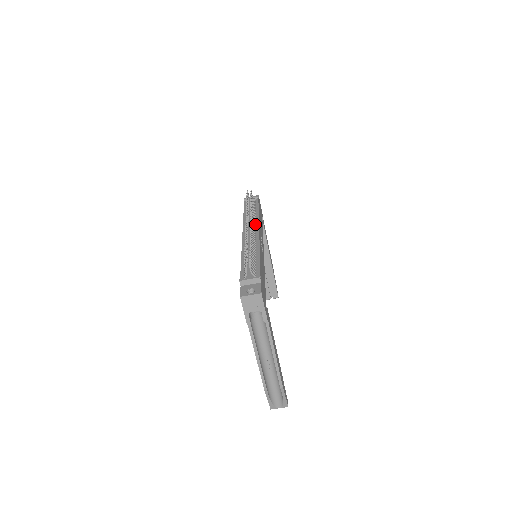
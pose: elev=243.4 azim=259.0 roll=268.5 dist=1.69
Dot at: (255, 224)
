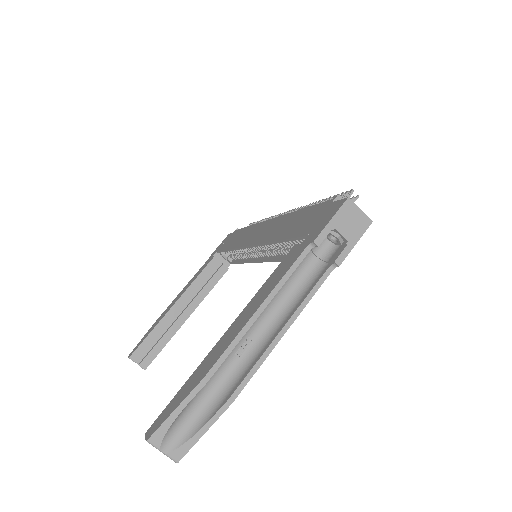
Dot at: occluded
